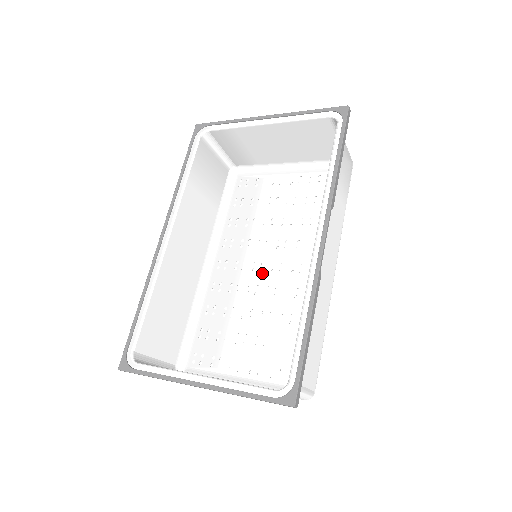
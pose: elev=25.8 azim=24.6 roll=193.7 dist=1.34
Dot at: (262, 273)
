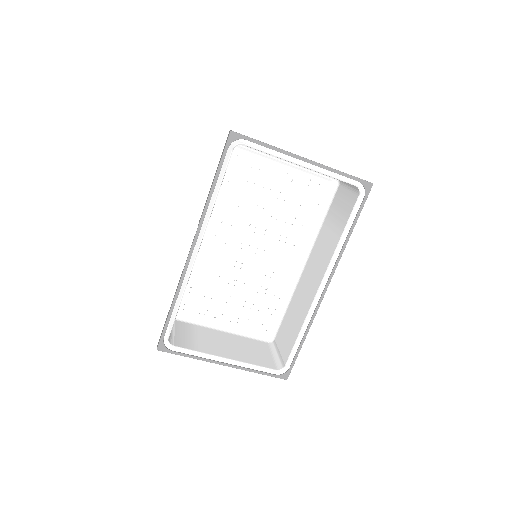
Dot at: (247, 252)
